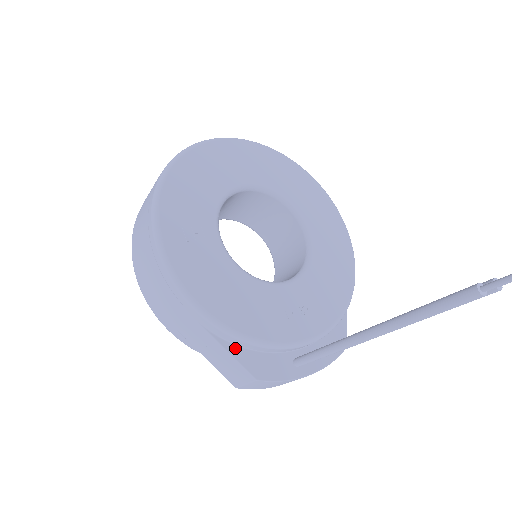
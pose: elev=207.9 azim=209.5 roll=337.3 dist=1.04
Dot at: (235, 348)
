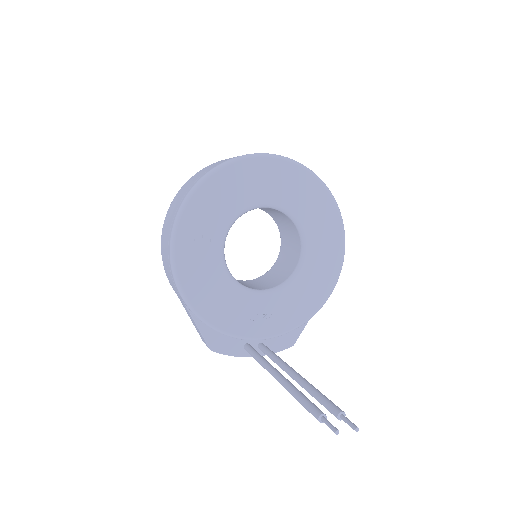
Dot at: (204, 326)
